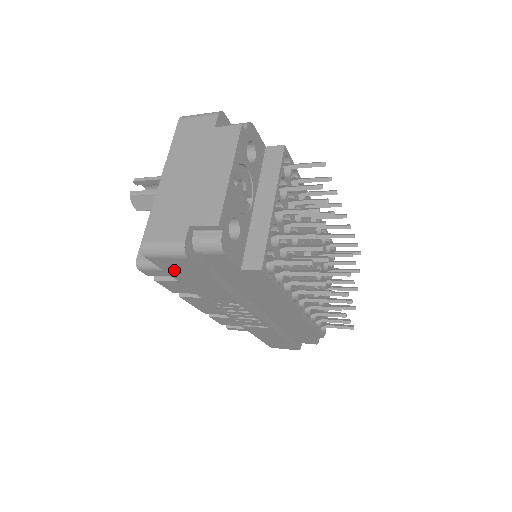
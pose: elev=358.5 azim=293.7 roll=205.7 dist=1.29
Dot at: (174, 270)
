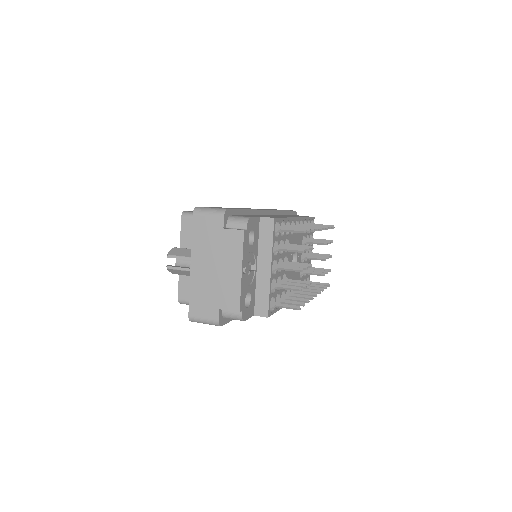
Dot at: occluded
